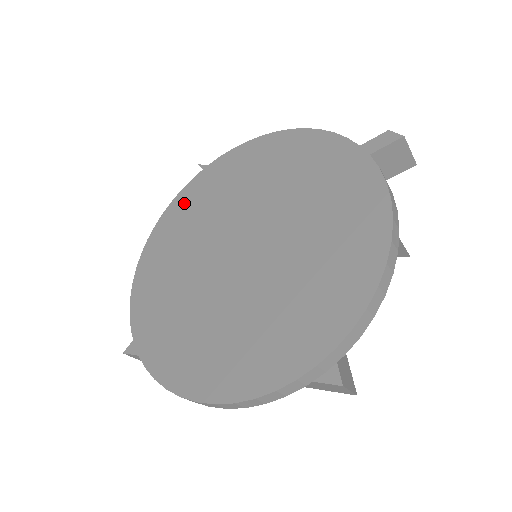
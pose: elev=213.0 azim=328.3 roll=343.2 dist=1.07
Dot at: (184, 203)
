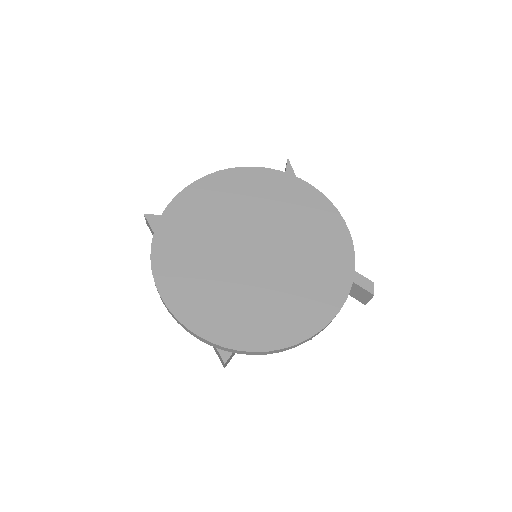
Dot at: (257, 179)
